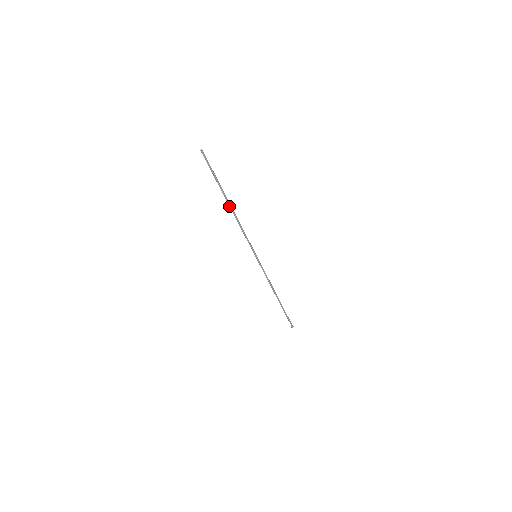
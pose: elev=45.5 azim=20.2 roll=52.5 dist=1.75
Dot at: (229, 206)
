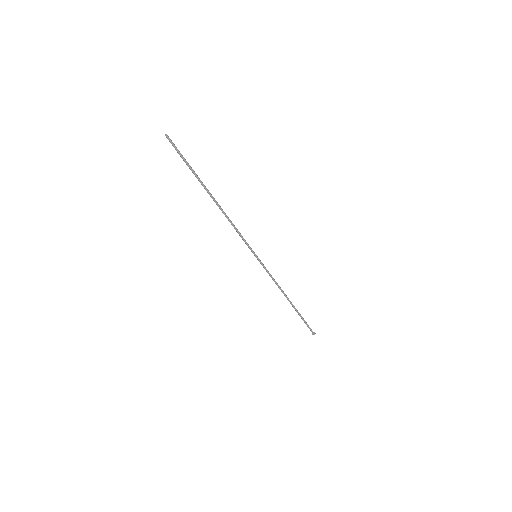
Dot at: (213, 199)
